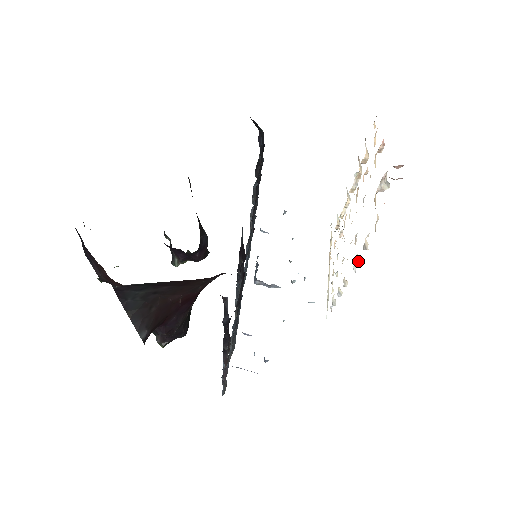
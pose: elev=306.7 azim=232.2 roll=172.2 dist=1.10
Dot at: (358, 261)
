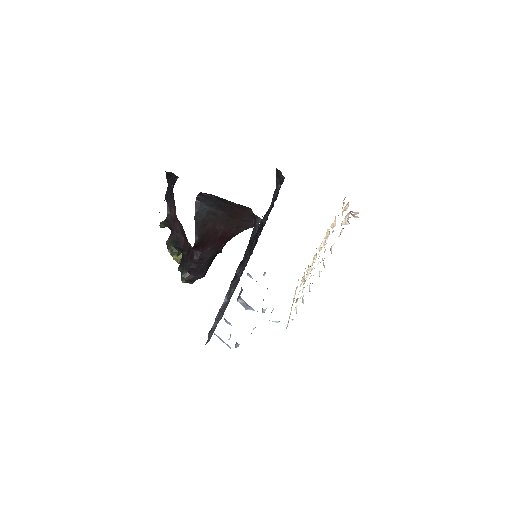
Dot at: (323, 265)
